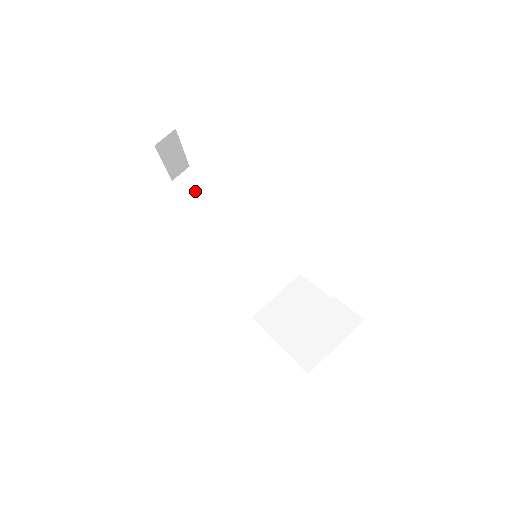
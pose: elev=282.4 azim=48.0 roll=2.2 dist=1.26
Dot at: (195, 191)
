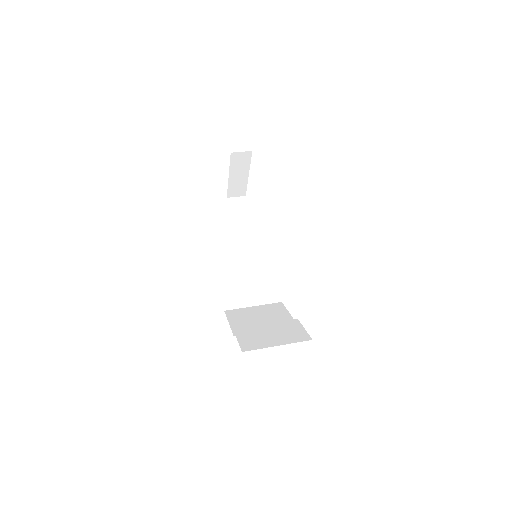
Dot at: (239, 213)
